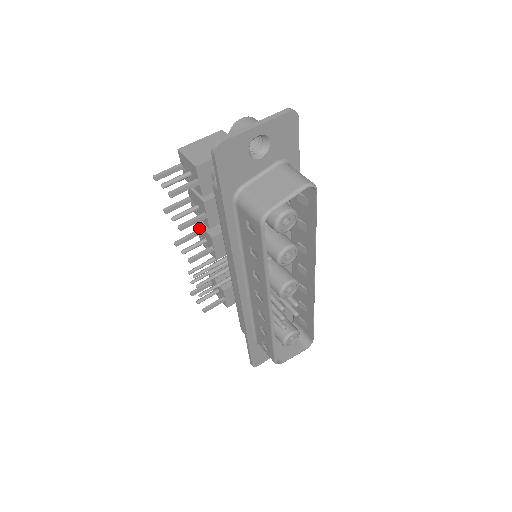
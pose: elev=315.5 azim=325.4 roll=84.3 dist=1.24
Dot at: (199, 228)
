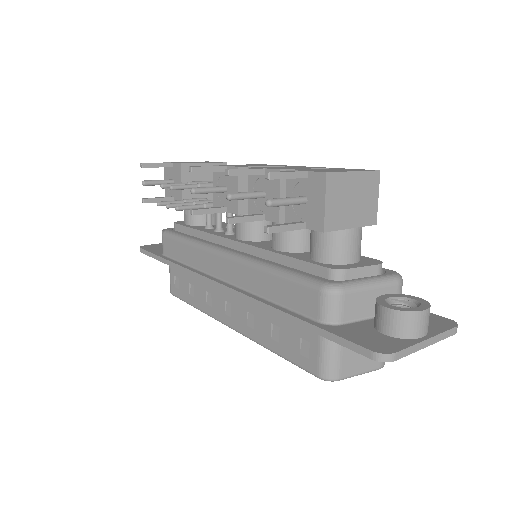
Dot at: (232, 176)
